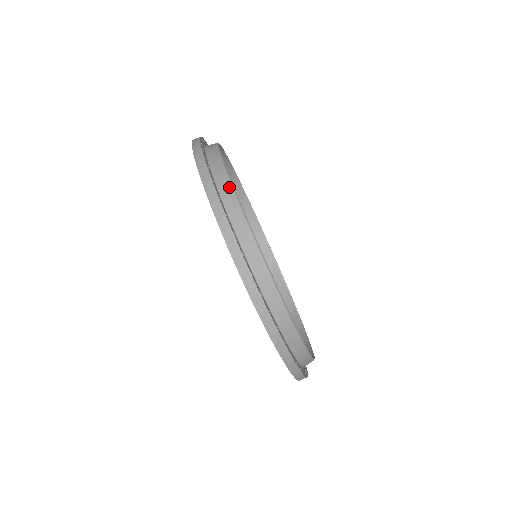
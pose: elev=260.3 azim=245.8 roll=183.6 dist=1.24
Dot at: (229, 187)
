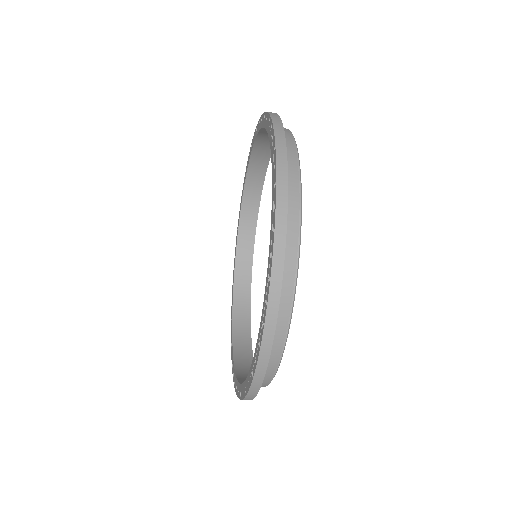
Dot at: occluded
